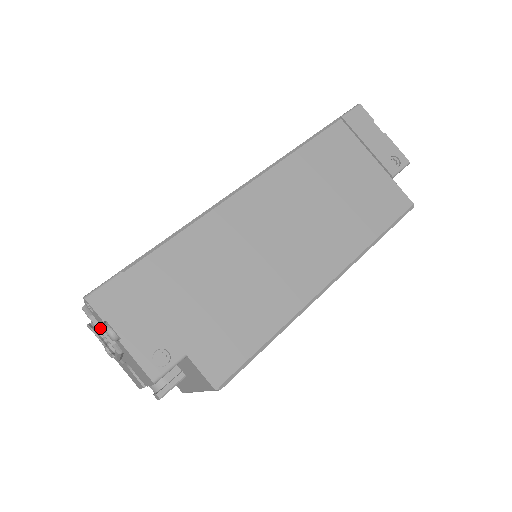
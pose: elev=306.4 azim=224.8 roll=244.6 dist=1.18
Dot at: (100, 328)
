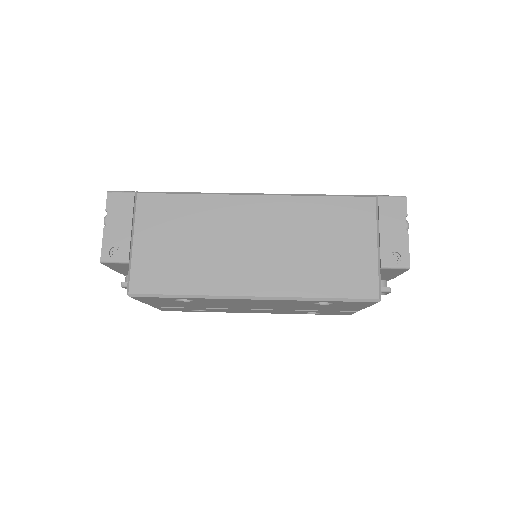
Dot at: occluded
